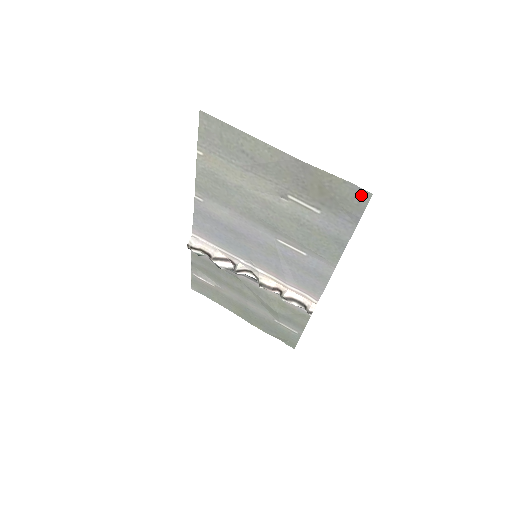
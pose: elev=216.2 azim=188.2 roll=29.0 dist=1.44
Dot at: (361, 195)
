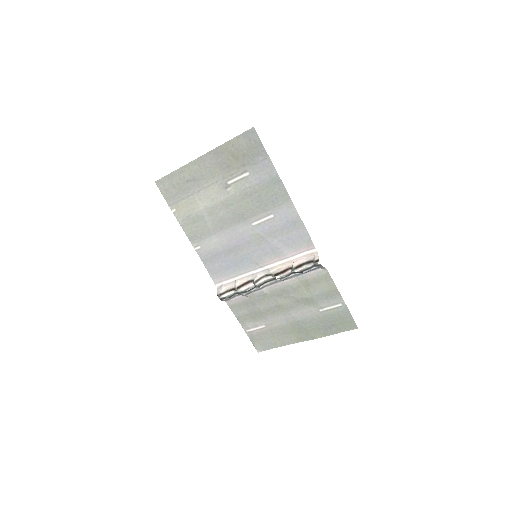
Dot at: (251, 135)
